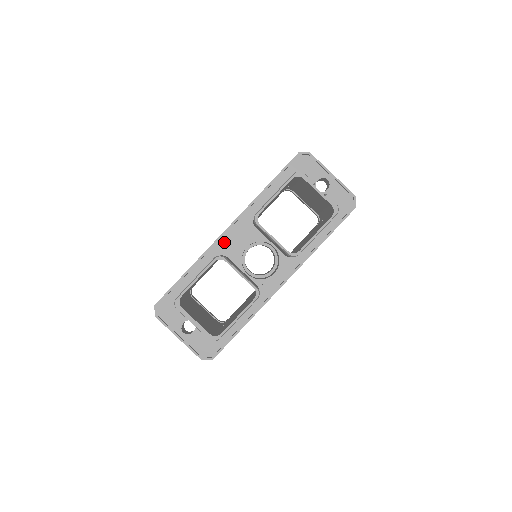
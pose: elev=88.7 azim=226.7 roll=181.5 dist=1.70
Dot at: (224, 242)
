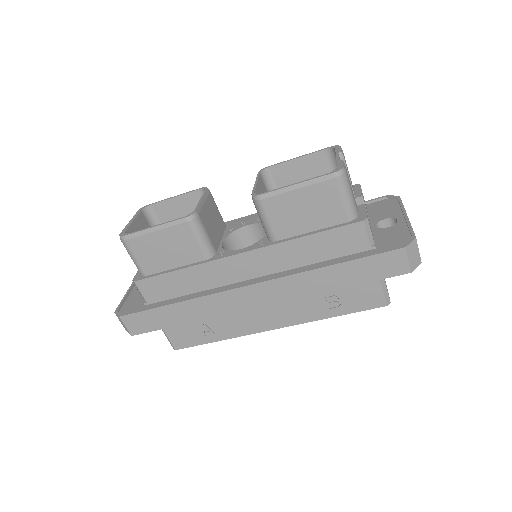
Dot at: occluded
